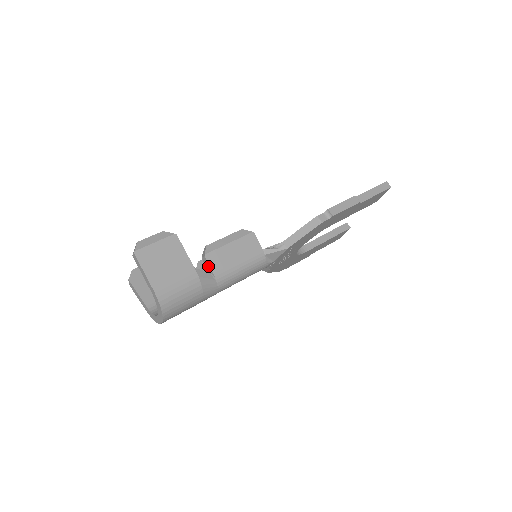
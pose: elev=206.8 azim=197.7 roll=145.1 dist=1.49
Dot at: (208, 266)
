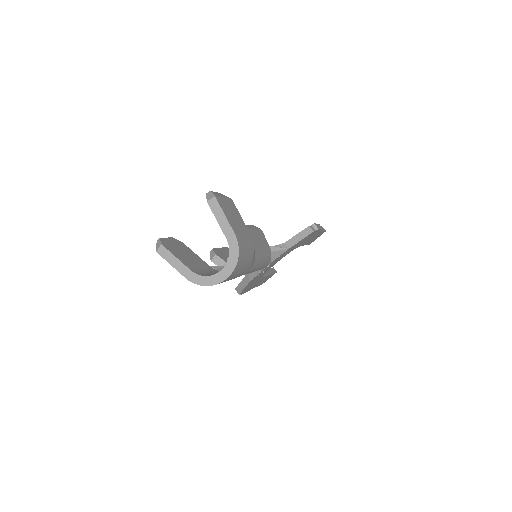
Dot at: occluded
